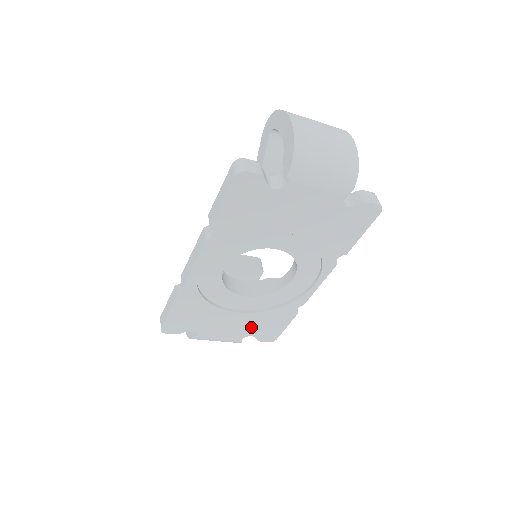
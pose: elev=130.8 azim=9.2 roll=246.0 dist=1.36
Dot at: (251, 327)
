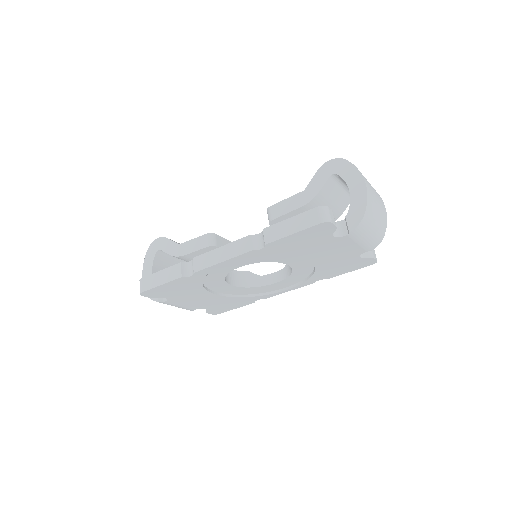
Dot at: (212, 304)
